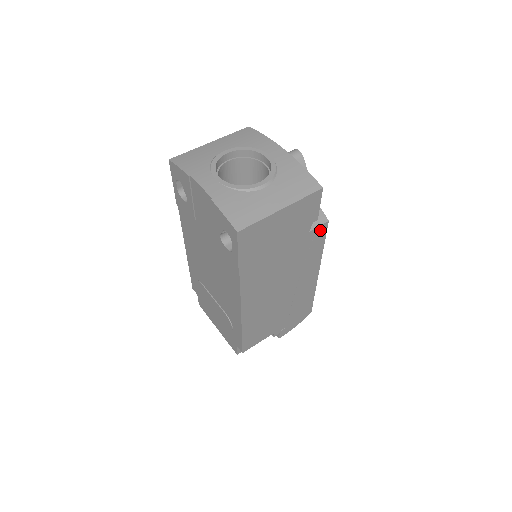
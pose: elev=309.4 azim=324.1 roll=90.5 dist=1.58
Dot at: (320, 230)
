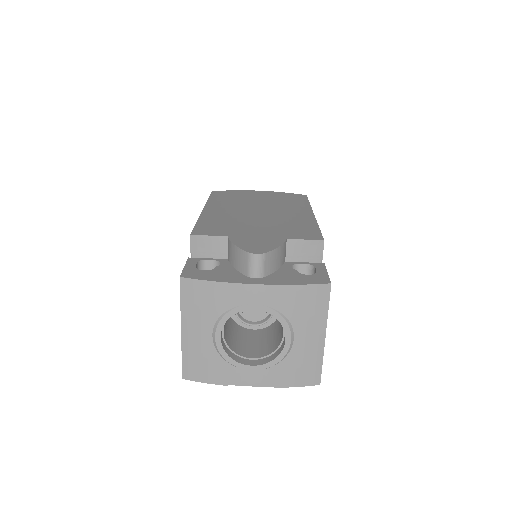
Dot at: occluded
